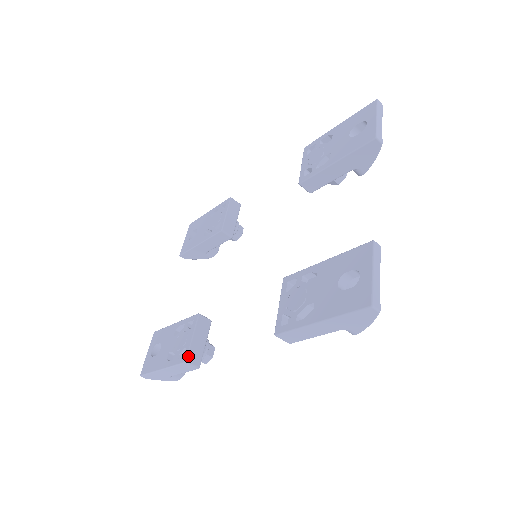
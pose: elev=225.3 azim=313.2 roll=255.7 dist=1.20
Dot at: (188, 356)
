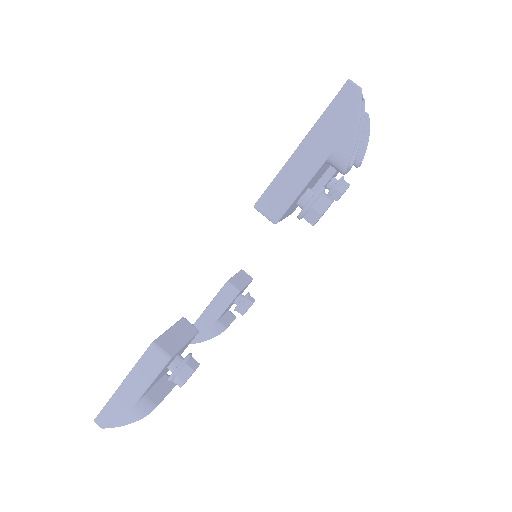
Dot at: (158, 339)
